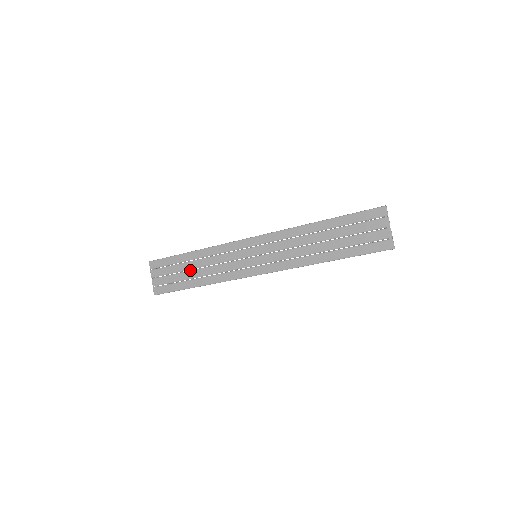
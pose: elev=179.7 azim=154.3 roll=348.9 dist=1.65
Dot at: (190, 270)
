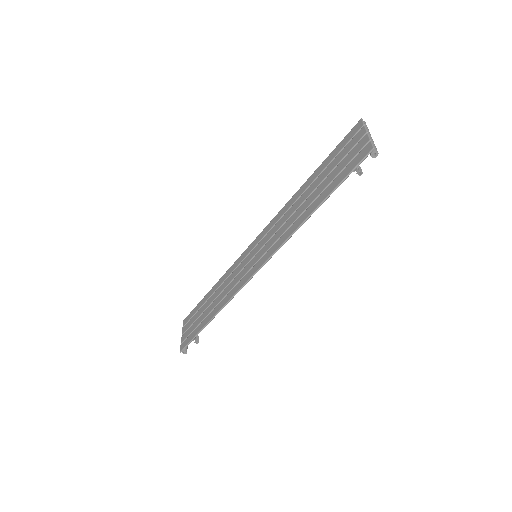
Dot at: (207, 307)
